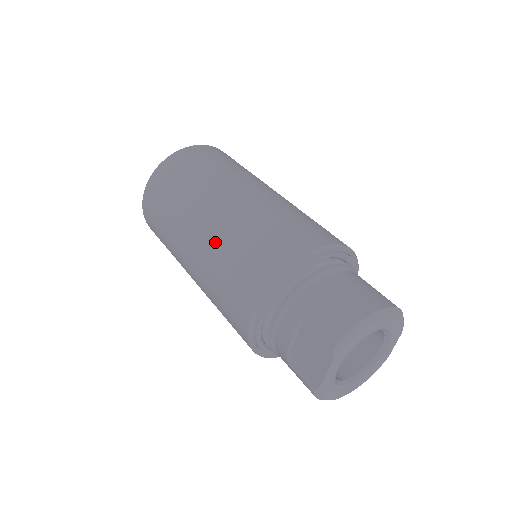
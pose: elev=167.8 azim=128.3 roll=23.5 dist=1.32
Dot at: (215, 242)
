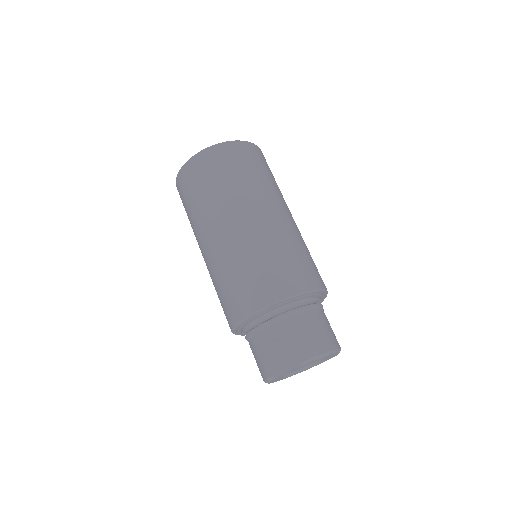
Dot at: (251, 241)
